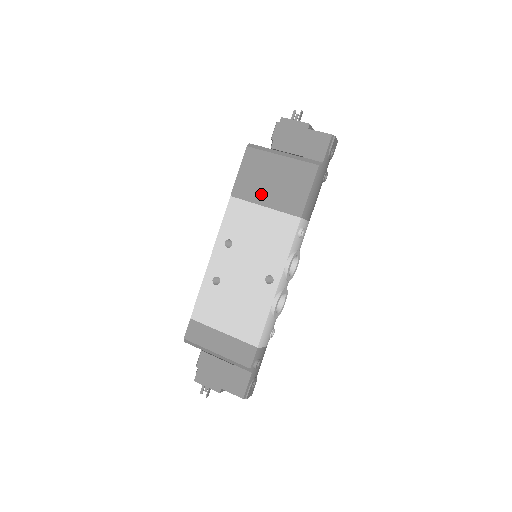
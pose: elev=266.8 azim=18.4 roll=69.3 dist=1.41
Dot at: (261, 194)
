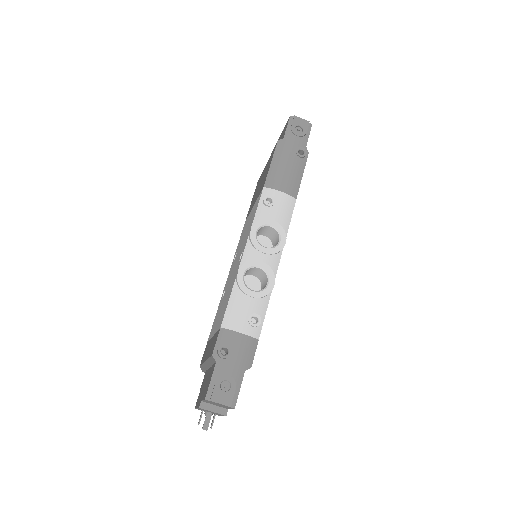
Dot at: (254, 200)
